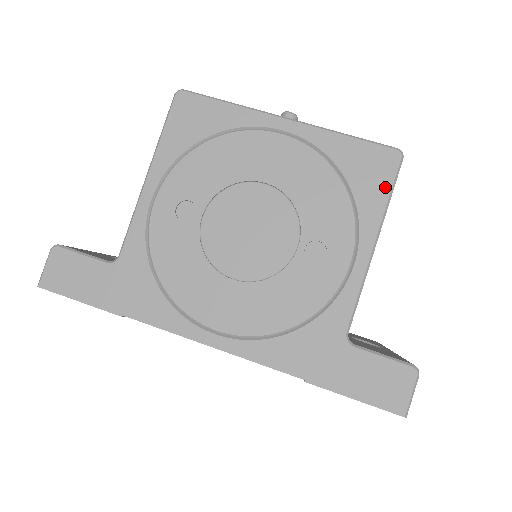
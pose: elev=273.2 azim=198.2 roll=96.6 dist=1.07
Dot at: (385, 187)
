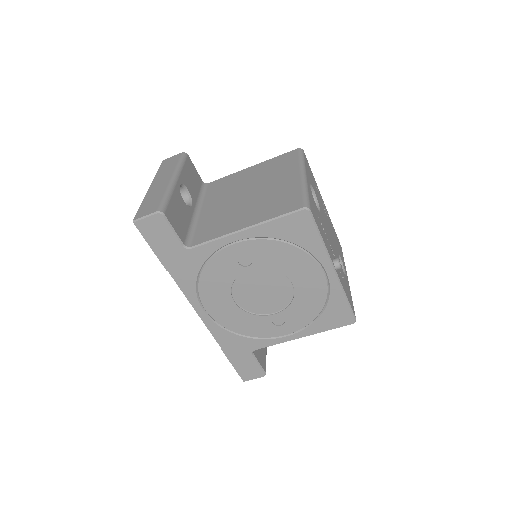
Dot at: (333, 326)
